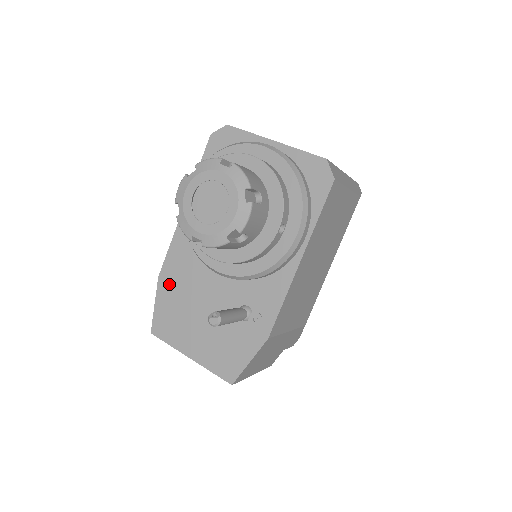
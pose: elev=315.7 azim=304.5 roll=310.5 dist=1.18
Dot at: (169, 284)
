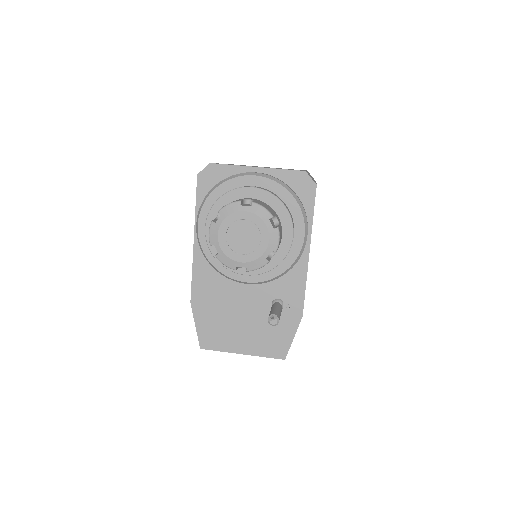
Dot at: (203, 305)
